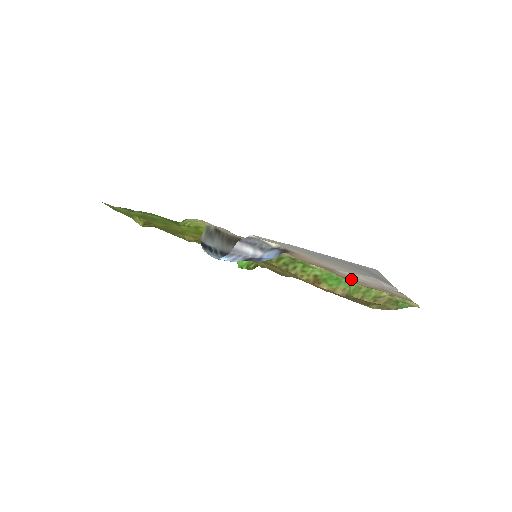
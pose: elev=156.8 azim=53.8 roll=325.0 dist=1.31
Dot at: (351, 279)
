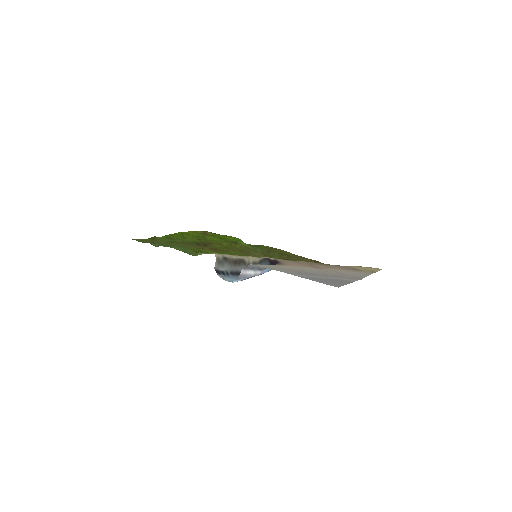
Dot at: (329, 266)
